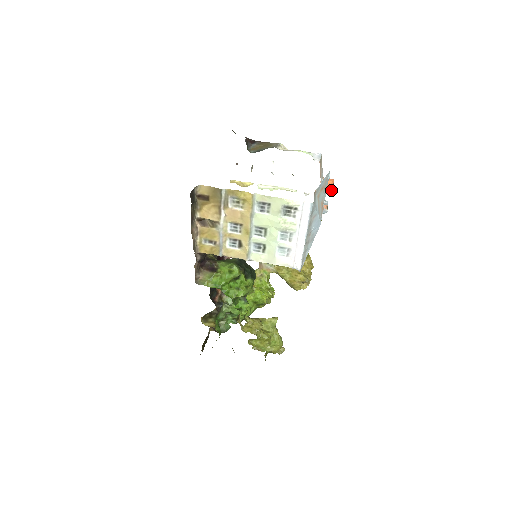
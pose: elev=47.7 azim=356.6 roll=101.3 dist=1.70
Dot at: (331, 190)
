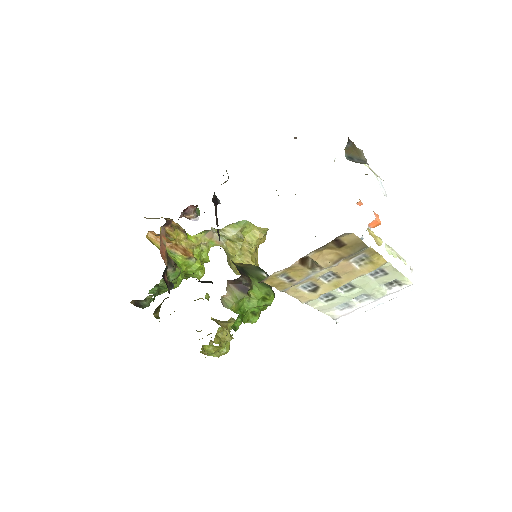
Dot at: occluded
